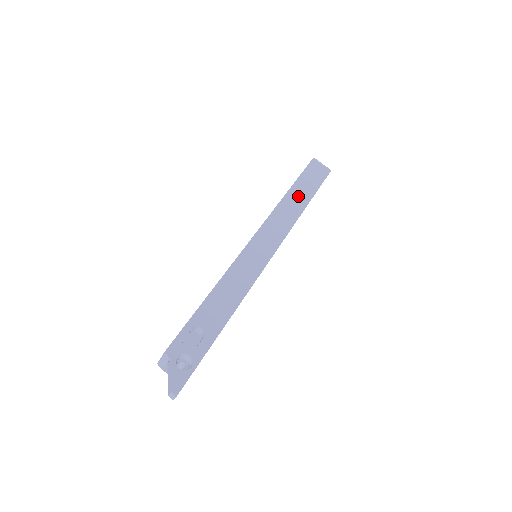
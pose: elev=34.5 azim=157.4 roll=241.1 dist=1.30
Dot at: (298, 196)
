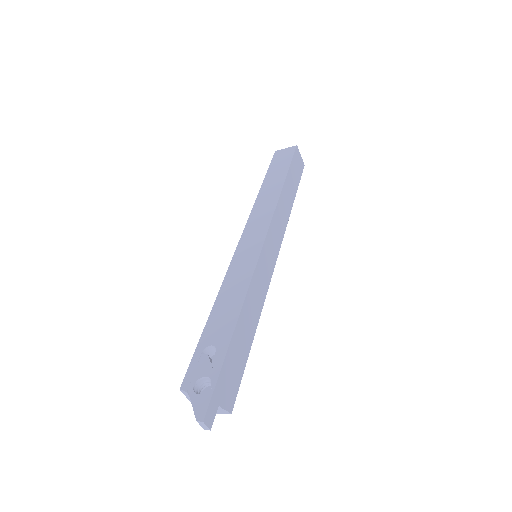
Dot at: (271, 185)
